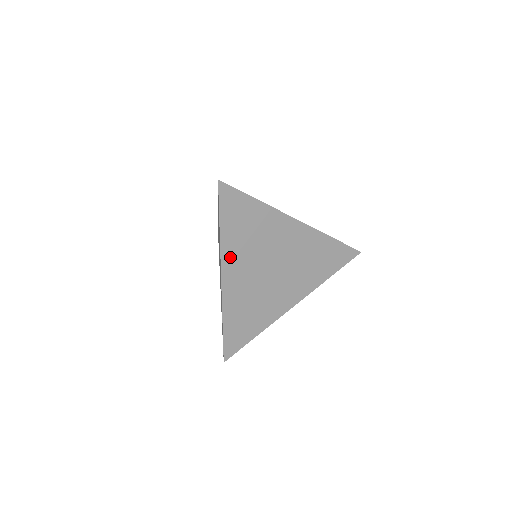
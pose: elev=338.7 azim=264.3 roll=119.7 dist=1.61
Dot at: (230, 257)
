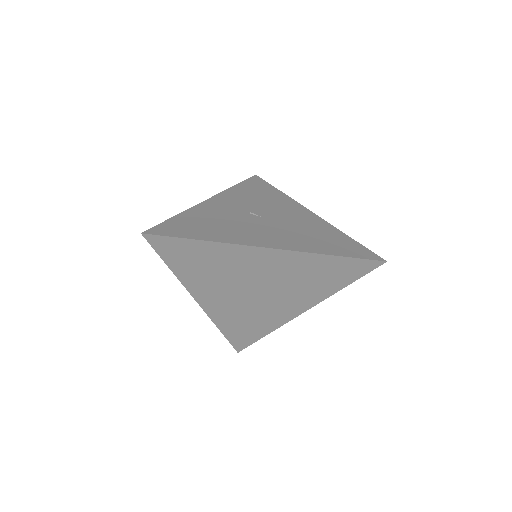
Dot at: (198, 288)
